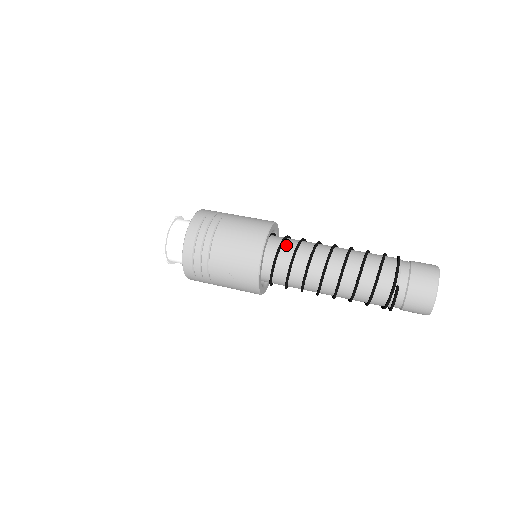
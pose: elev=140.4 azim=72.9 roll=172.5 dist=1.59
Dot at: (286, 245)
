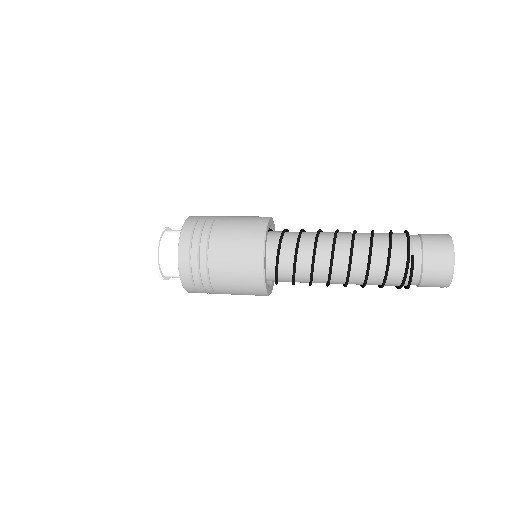
Dot at: (287, 235)
